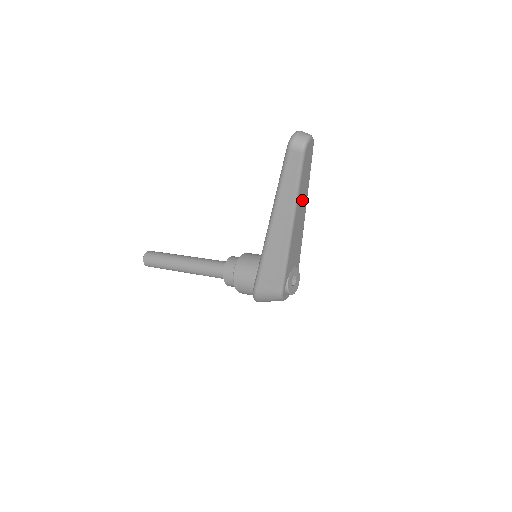
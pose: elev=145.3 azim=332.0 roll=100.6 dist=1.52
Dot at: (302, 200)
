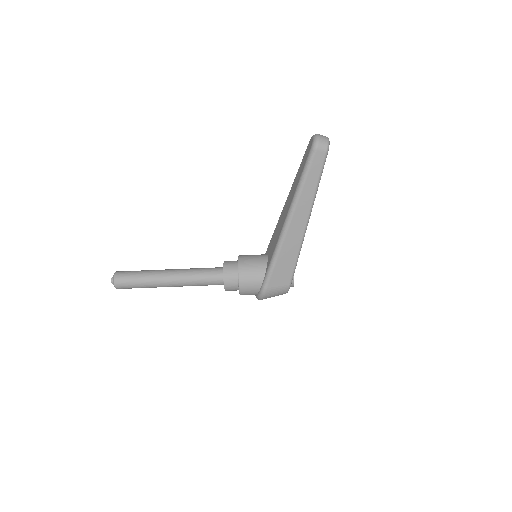
Dot at: occluded
